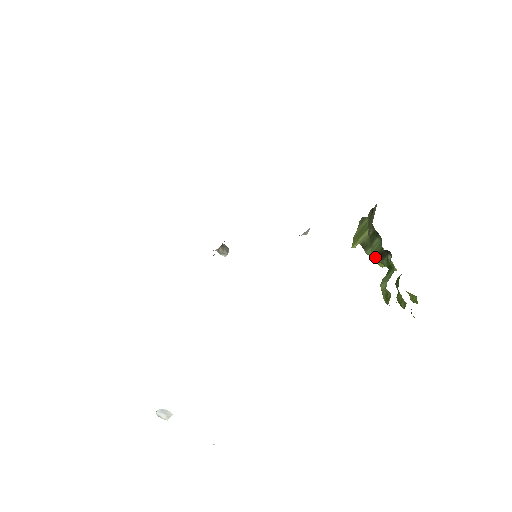
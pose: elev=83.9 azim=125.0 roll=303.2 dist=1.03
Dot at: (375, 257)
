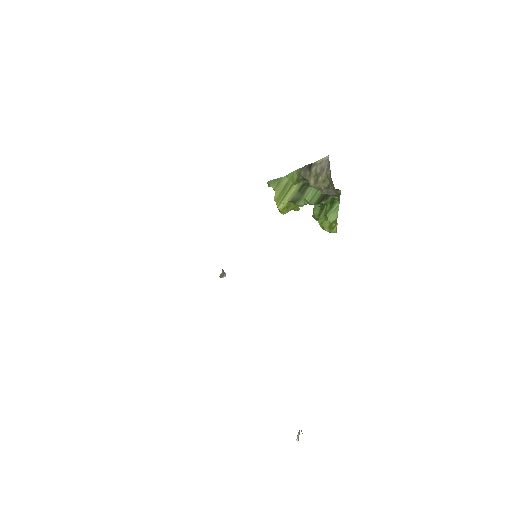
Dot at: (316, 202)
